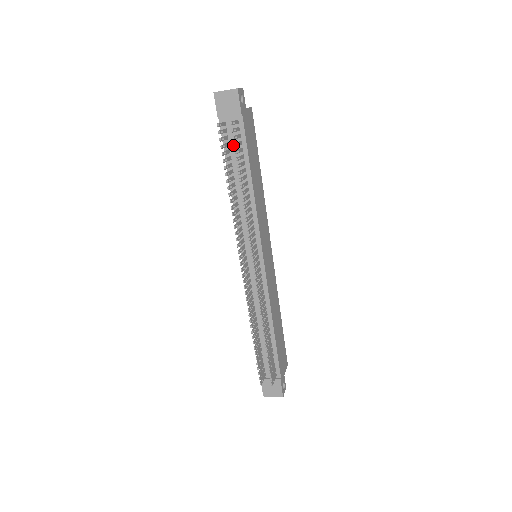
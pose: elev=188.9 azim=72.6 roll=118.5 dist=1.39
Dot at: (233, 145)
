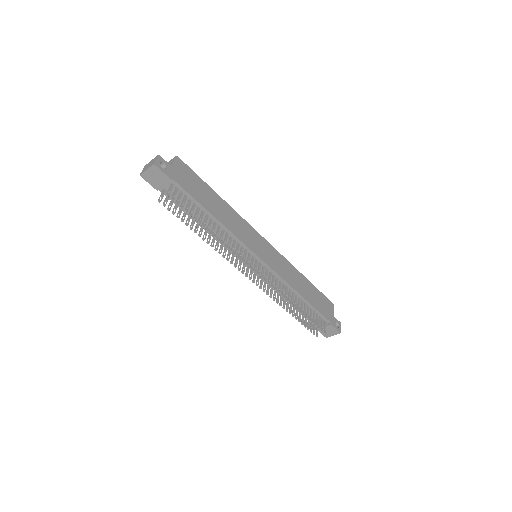
Dot at: occluded
